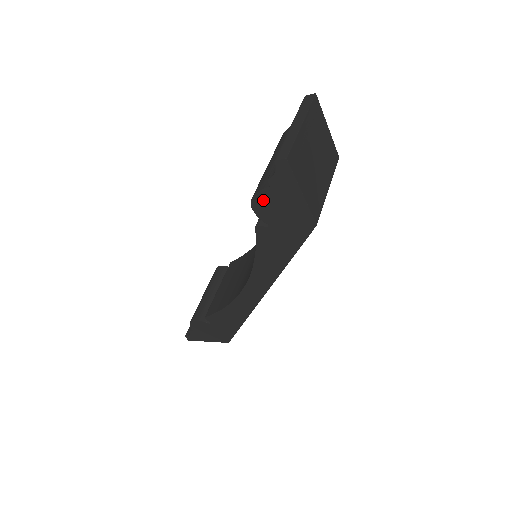
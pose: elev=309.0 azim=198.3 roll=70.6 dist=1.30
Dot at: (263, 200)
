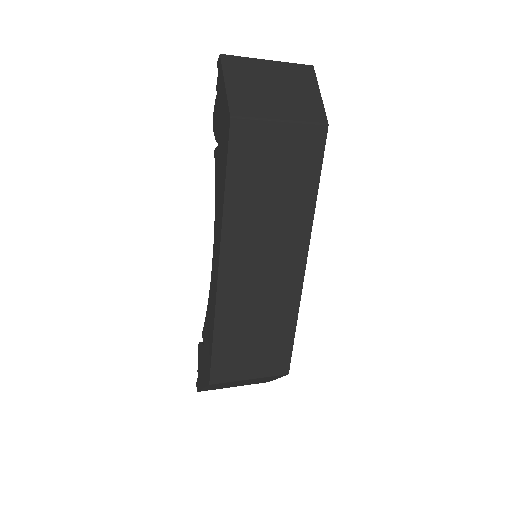
Dot at: (216, 113)
